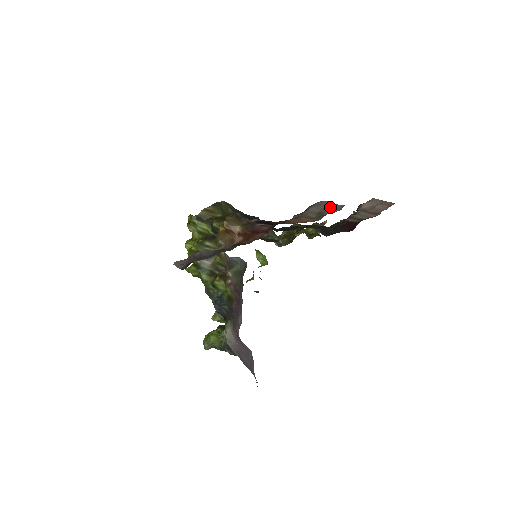
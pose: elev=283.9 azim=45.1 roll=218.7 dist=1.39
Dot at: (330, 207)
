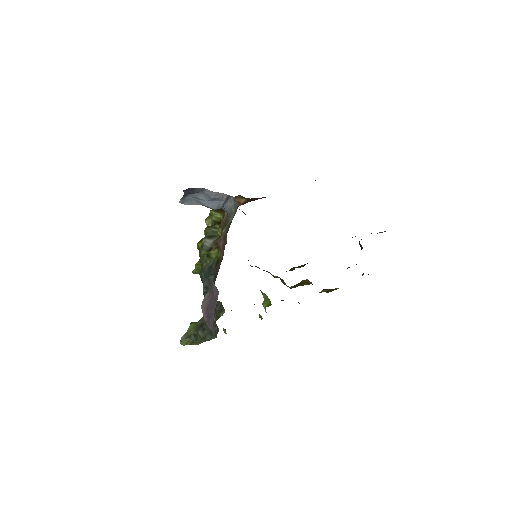
Dot at: occluded
